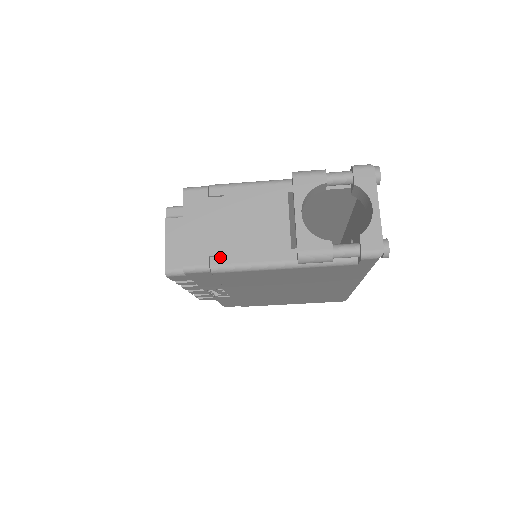
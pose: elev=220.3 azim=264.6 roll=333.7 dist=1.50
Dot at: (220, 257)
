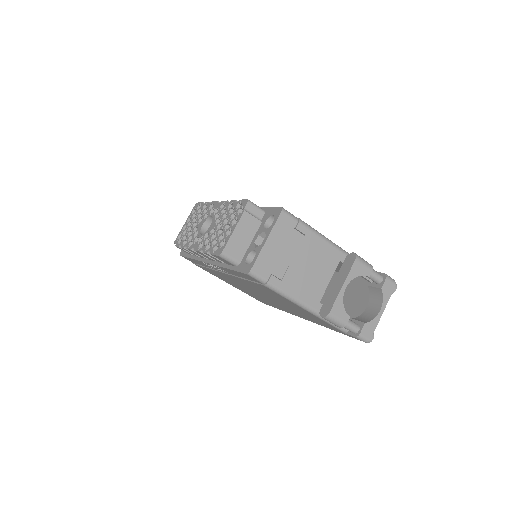
Dot at: (278, 279)
